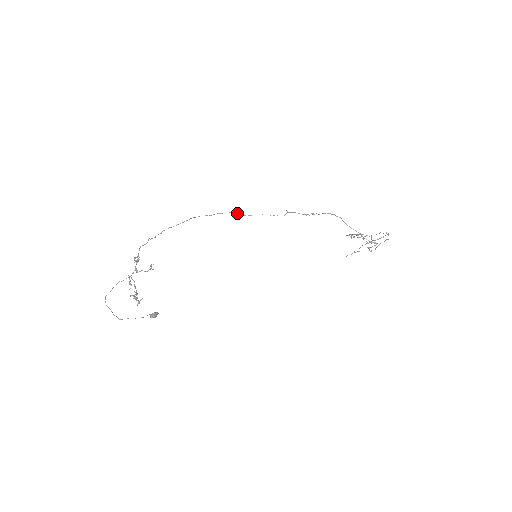
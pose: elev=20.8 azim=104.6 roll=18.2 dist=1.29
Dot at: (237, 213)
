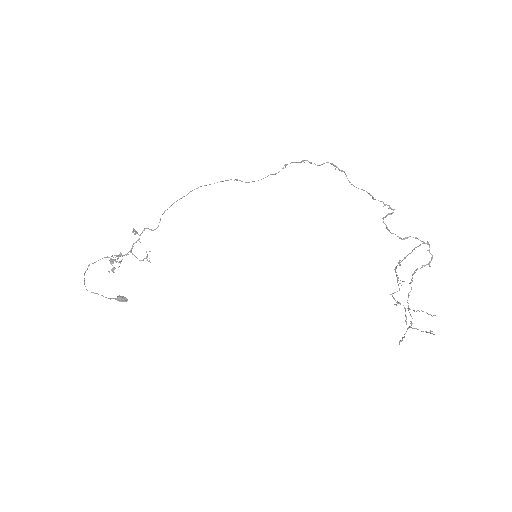
Dot at: (239, 180)
